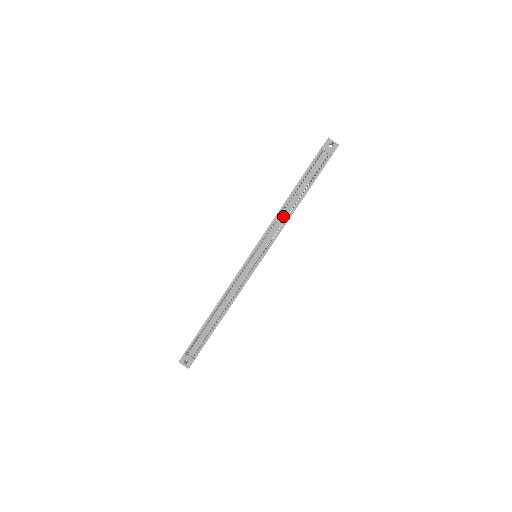
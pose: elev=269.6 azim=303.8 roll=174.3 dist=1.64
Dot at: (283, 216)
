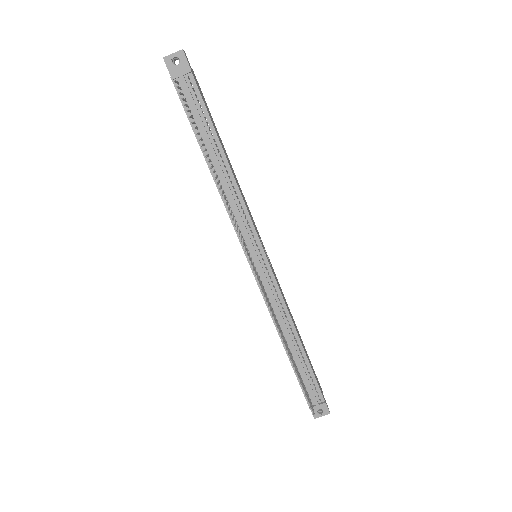
Dot at: (229, 192)
